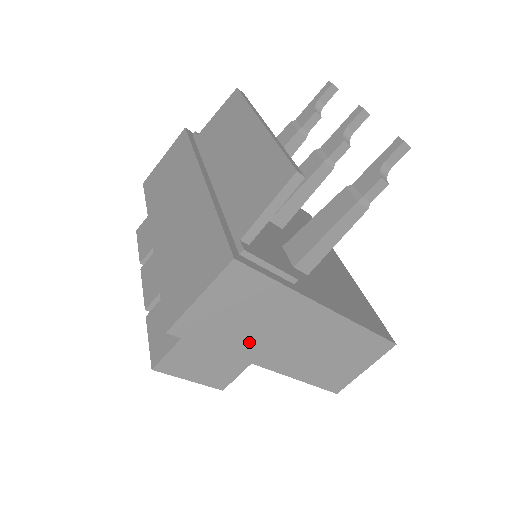
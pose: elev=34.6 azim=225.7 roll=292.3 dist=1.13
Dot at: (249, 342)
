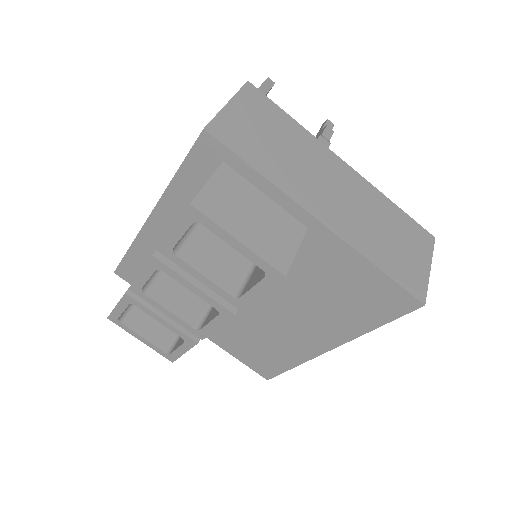
Dot at: (290, 176)
